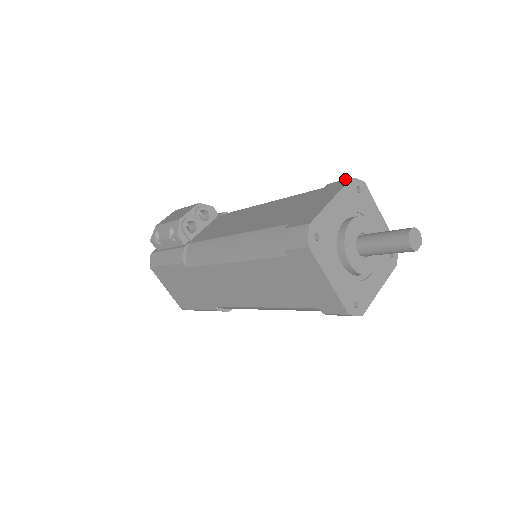
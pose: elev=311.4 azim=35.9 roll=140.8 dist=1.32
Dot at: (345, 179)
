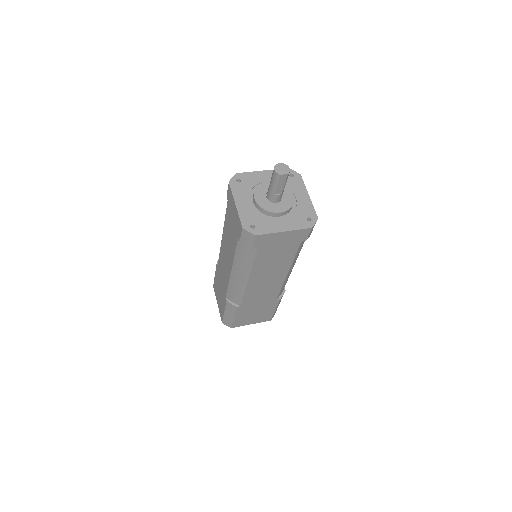
Dot at: occluded
